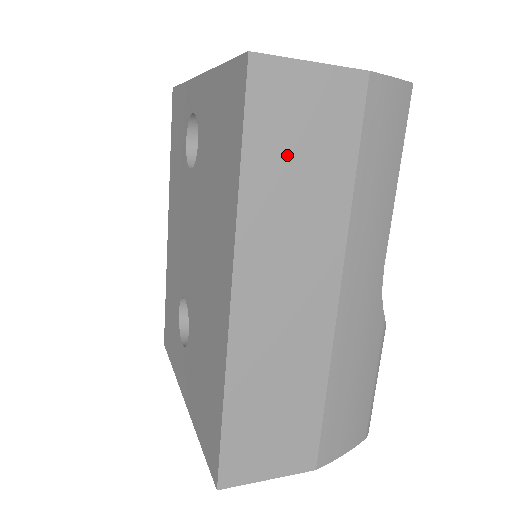
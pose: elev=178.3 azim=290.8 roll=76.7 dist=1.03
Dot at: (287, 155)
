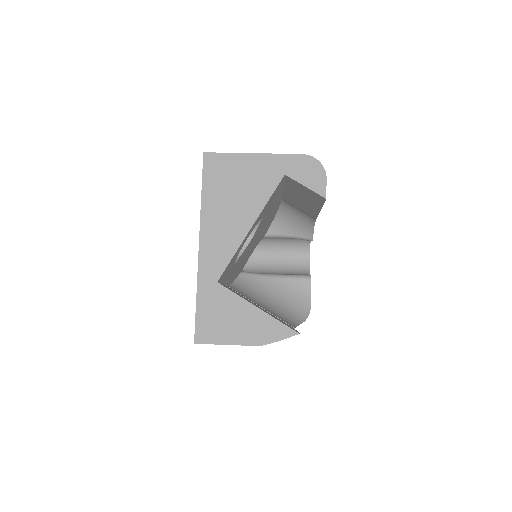
Dot at: occluded
